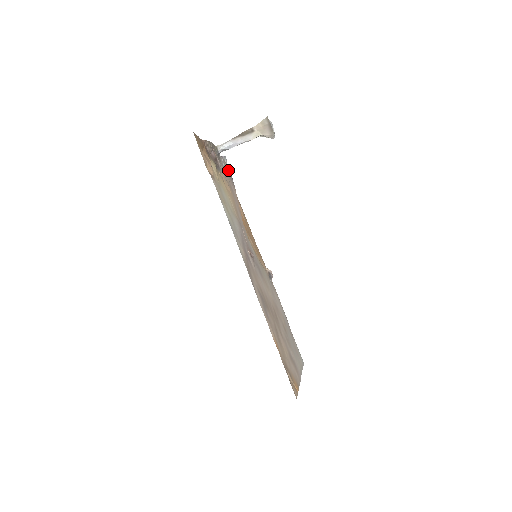
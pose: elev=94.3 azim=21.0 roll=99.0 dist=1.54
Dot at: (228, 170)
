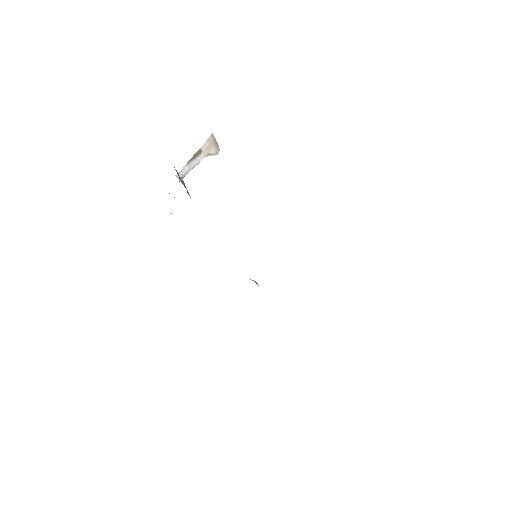
Dot at: occluded
